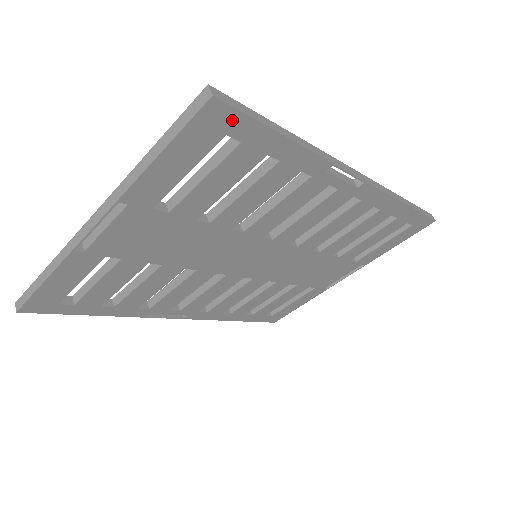
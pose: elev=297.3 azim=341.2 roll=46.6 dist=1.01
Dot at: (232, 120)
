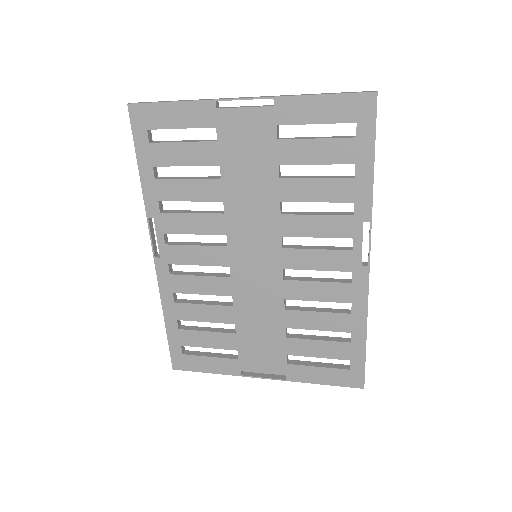
Dot at: (368, 117)
